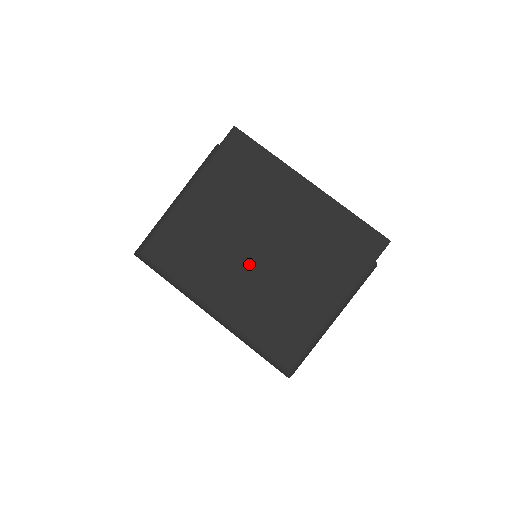
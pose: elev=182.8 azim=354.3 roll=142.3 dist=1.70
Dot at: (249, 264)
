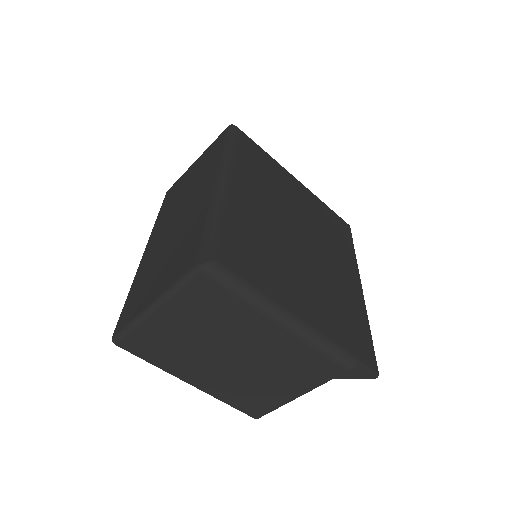
Dot at: (283, 224)
